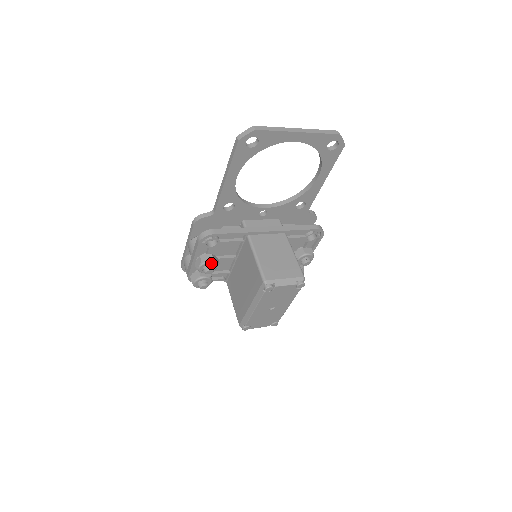
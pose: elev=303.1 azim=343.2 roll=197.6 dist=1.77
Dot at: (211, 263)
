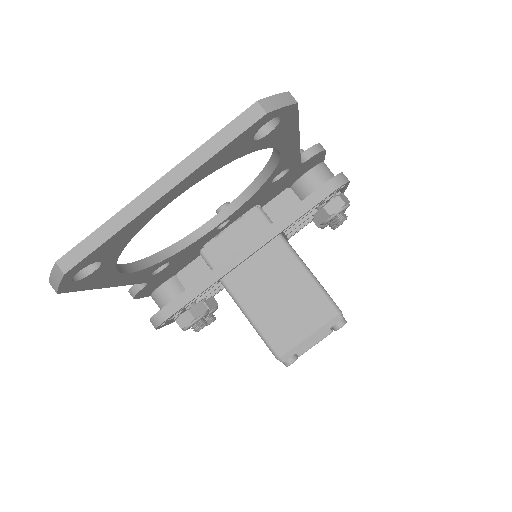
Dot at: (195, 322)
